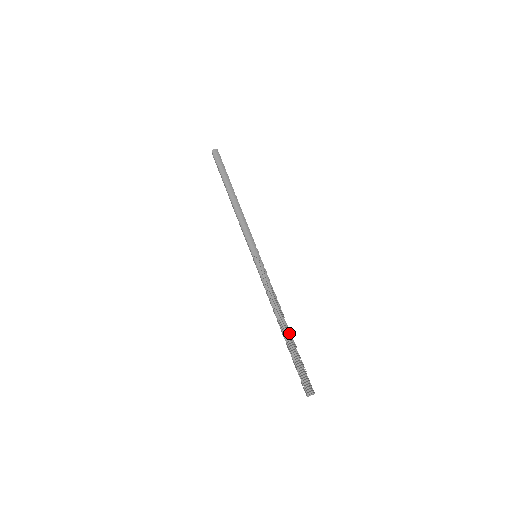
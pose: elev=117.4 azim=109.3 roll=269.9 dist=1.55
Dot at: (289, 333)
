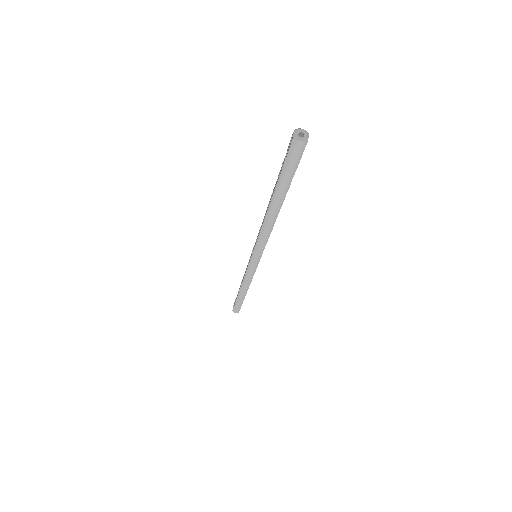
Dot at: (244, 296)
